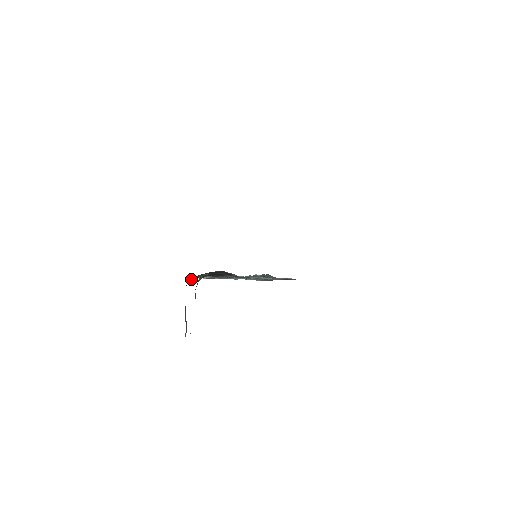
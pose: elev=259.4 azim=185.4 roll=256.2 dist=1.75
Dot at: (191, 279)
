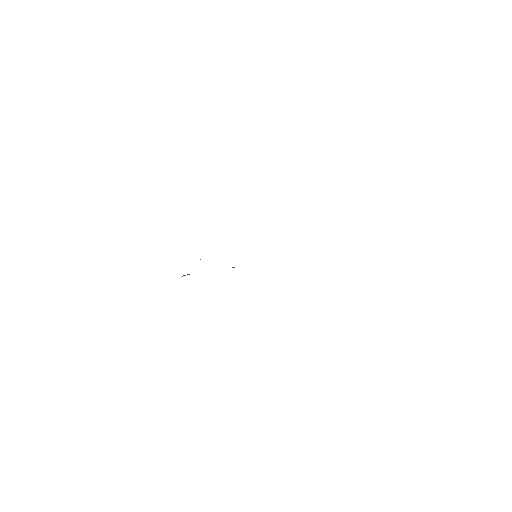
Dot at: occluded
